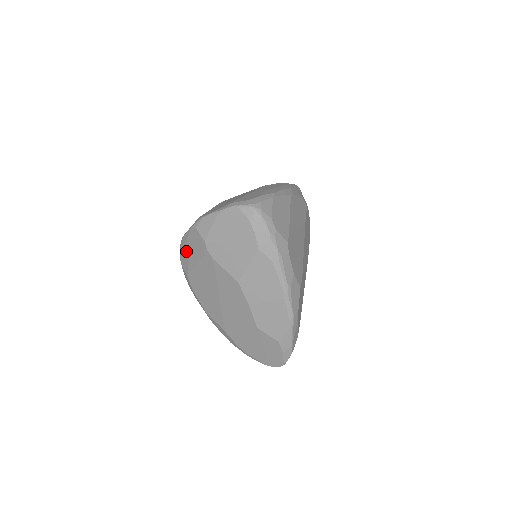
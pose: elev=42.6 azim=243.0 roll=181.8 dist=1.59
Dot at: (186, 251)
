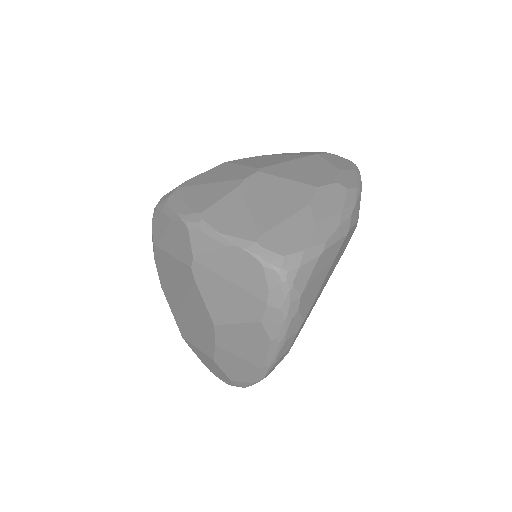
Dot at: (164, 226)
